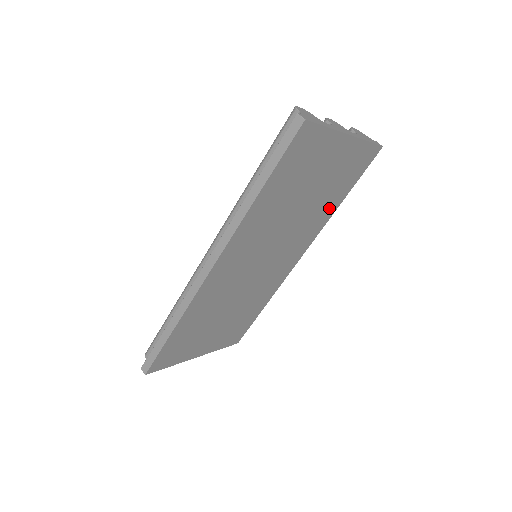
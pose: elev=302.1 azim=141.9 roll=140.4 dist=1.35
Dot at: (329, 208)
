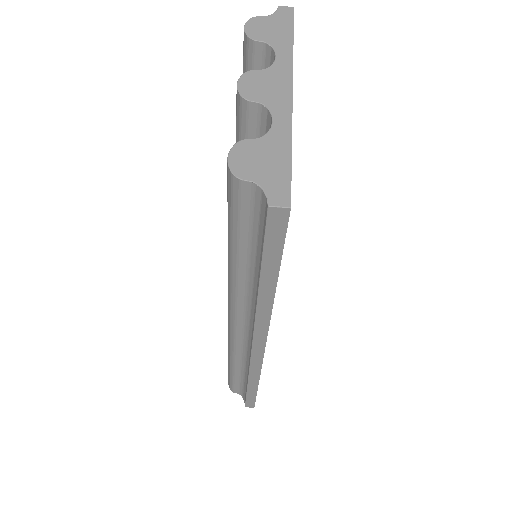
Dot at: occluded
